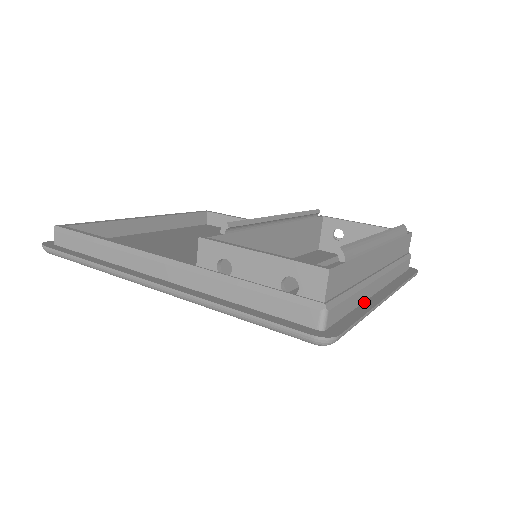
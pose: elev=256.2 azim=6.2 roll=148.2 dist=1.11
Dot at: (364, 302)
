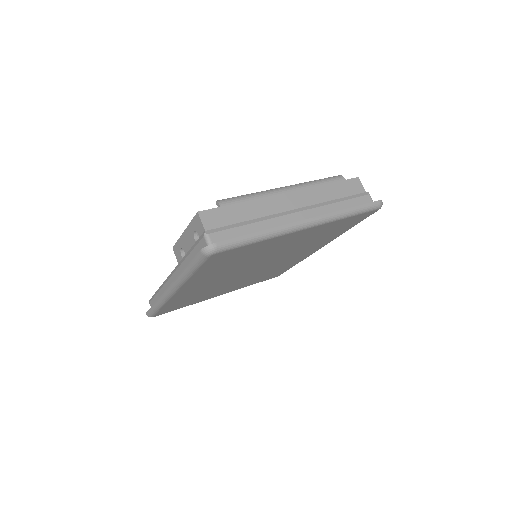
Dot at: occluded
